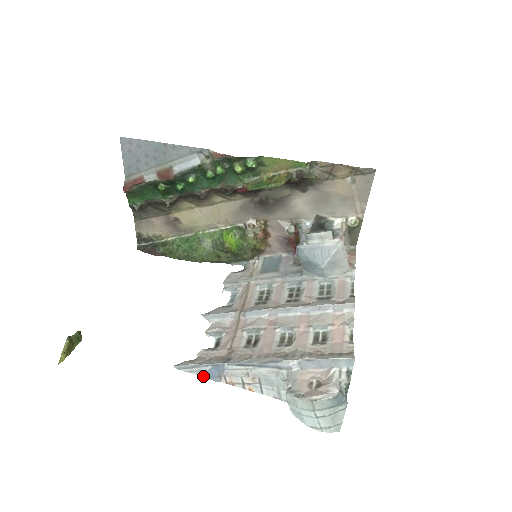
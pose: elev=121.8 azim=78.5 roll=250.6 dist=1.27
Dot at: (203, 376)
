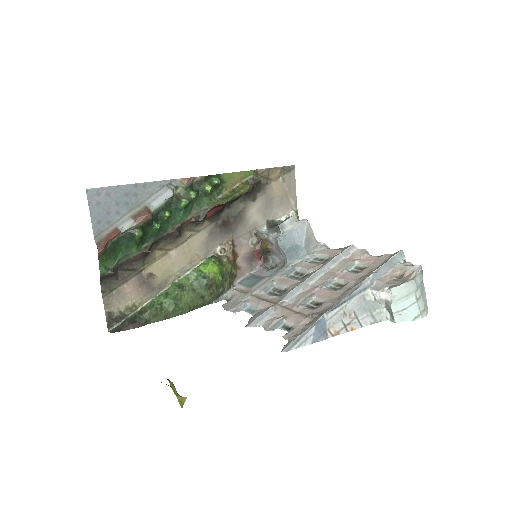
Dot at: (312, 342)
